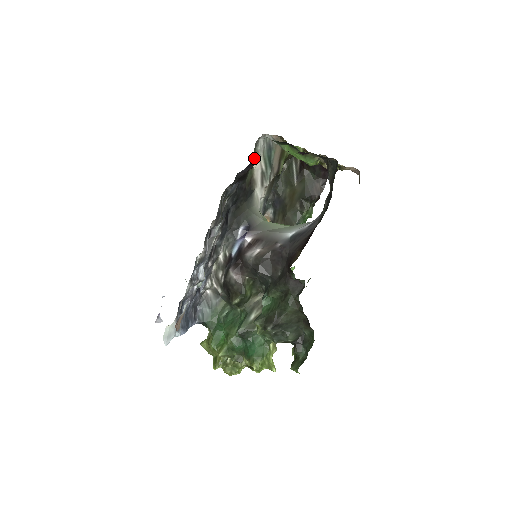
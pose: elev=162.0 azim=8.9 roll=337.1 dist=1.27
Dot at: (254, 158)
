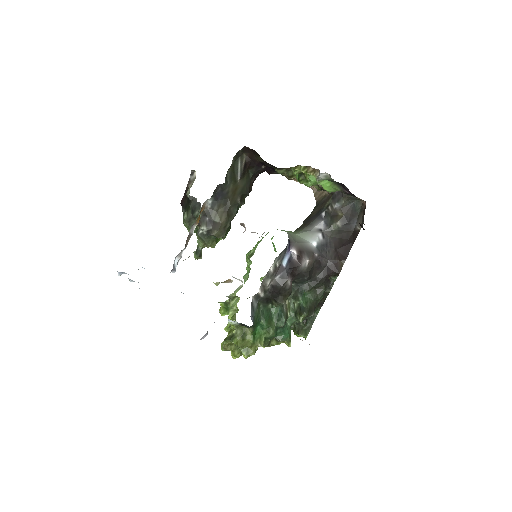
Dot at: occluded
